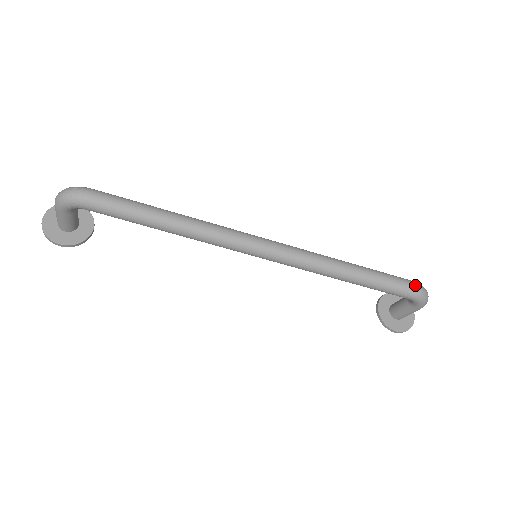
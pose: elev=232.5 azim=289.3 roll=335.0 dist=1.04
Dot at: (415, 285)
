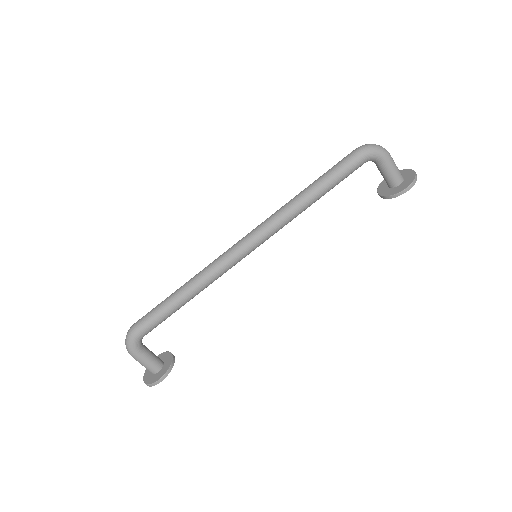
Dot at: (355, 150)
